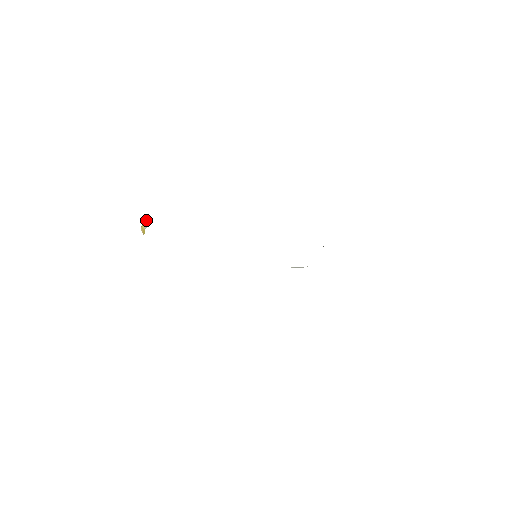
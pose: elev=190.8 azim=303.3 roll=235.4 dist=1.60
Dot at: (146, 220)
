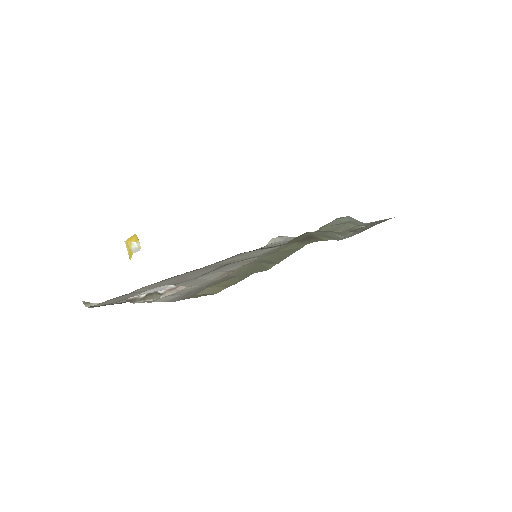
Dot at: (136, 239)
